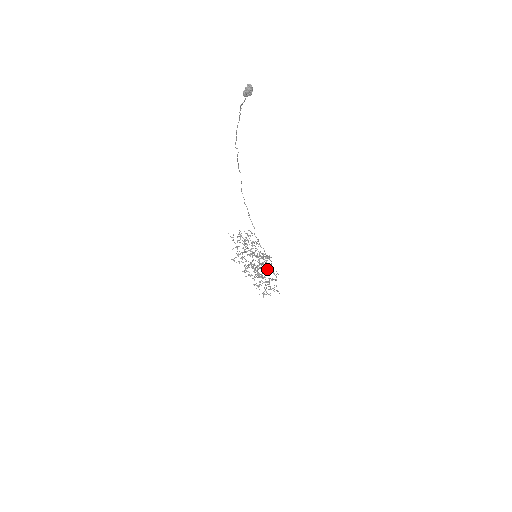
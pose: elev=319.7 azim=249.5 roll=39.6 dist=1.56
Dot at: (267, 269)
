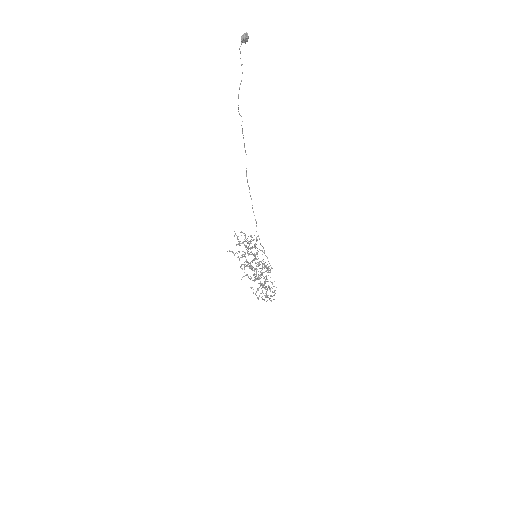
Dot at: (267, 279)
